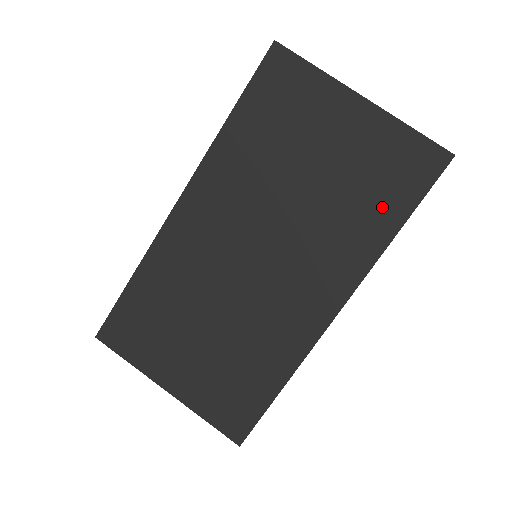
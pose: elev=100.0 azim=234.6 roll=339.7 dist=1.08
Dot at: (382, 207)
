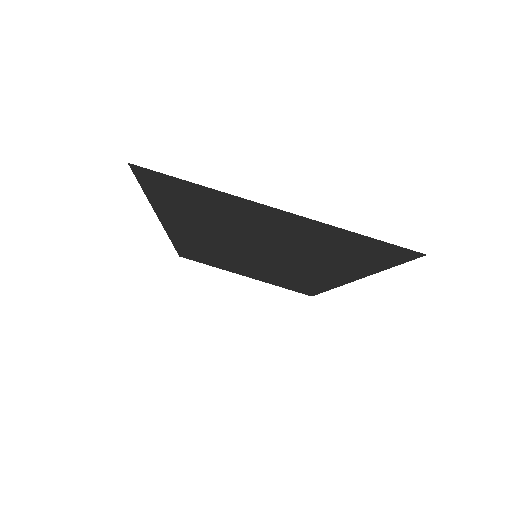
Dot at: (354, 261)
